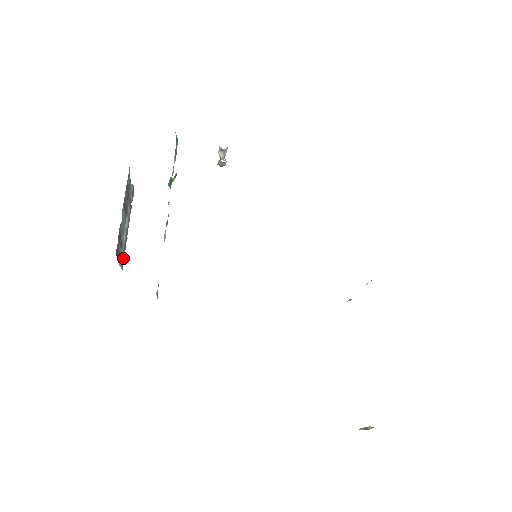
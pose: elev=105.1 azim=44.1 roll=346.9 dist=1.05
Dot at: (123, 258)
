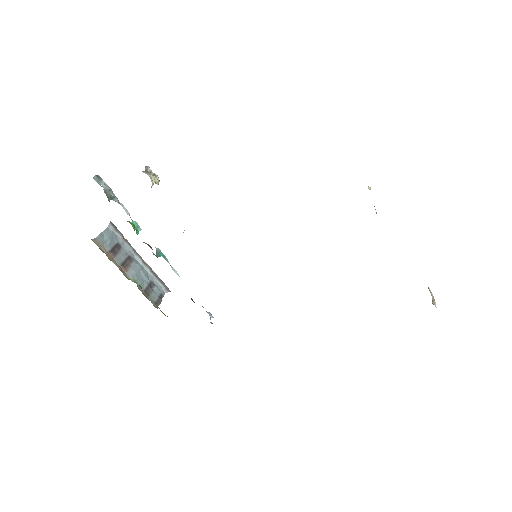
Dot at: (162, 284)
